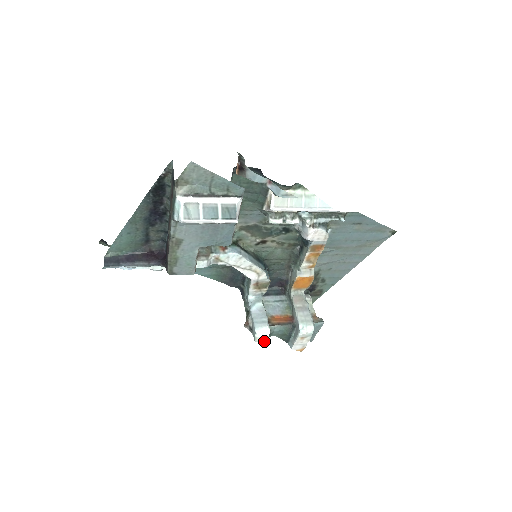
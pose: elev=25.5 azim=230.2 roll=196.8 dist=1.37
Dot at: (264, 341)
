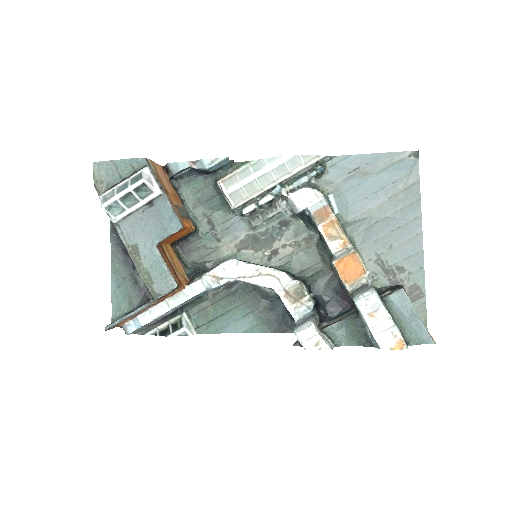
Dot at: (319, 345)
